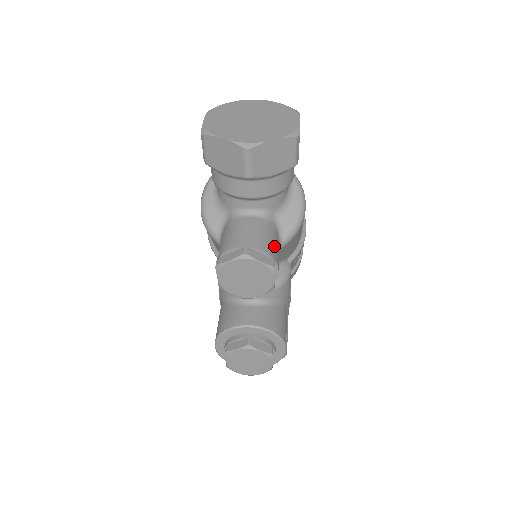
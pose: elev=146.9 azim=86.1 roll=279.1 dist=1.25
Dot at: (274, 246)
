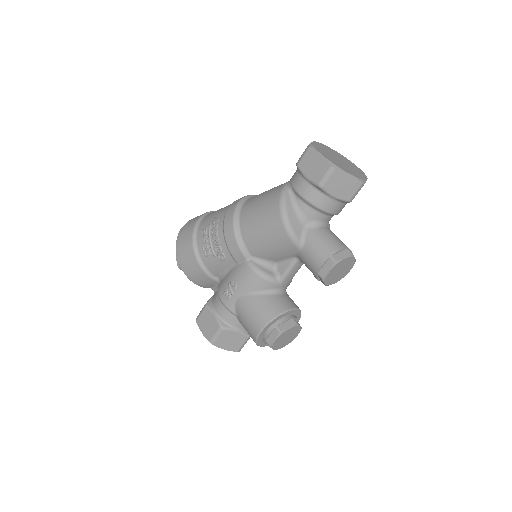
Dot at: occluded
